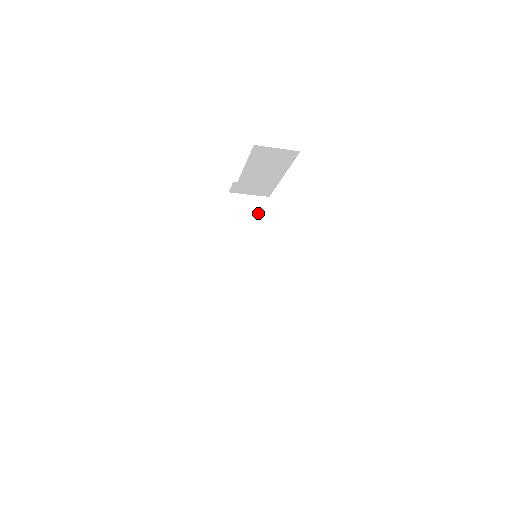
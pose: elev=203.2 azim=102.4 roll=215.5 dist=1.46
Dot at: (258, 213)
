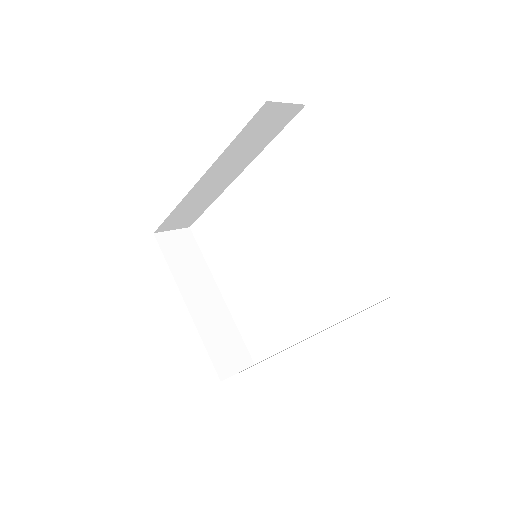
Dot at: (282, 124)
